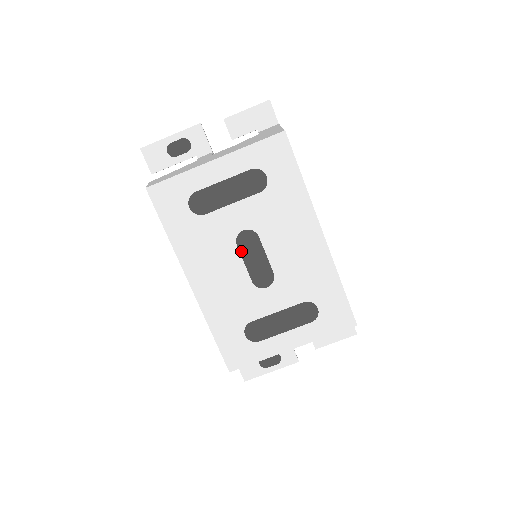
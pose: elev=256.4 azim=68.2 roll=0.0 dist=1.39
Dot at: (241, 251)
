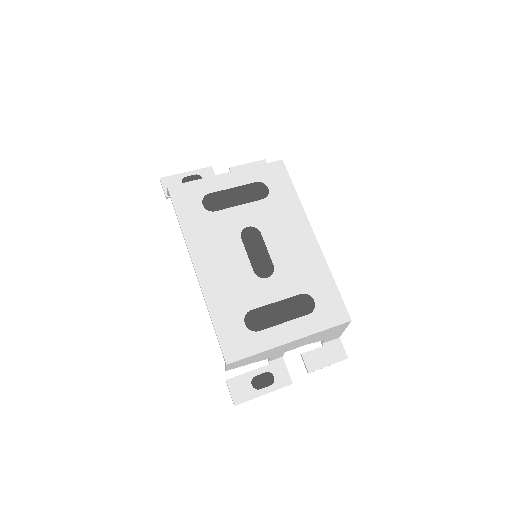
Dot at: (245, 244)
